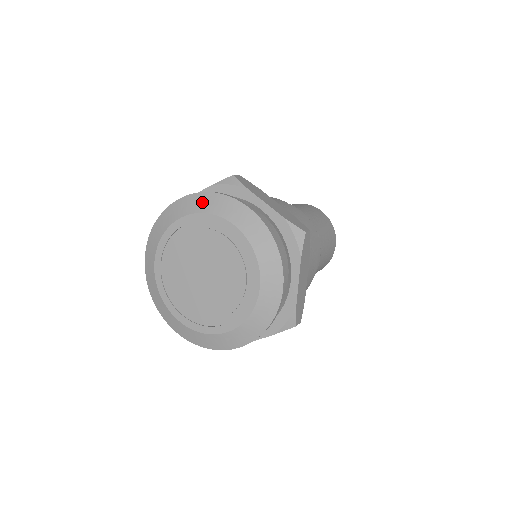
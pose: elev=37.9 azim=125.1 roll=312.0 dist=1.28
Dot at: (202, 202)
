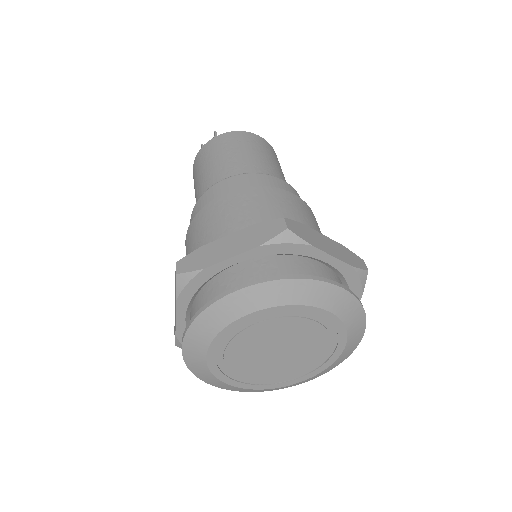
Dot at: (202, 332)
